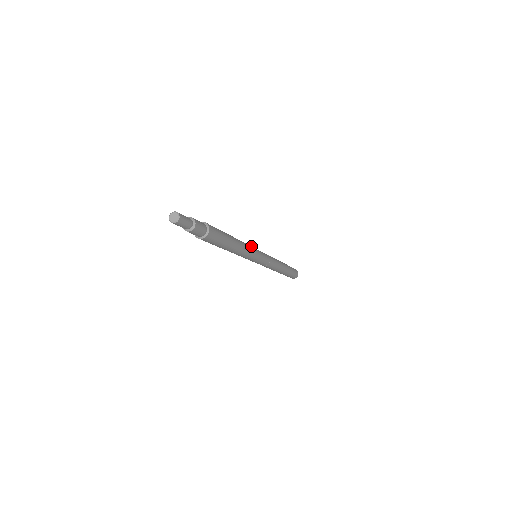
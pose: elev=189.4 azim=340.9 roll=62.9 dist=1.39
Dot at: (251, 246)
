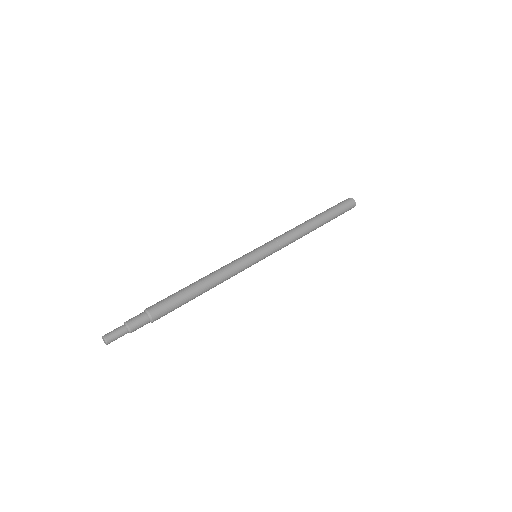
Dot at: (236, 261)
